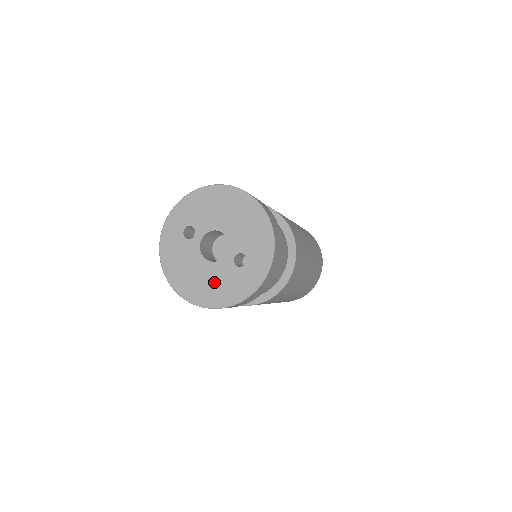
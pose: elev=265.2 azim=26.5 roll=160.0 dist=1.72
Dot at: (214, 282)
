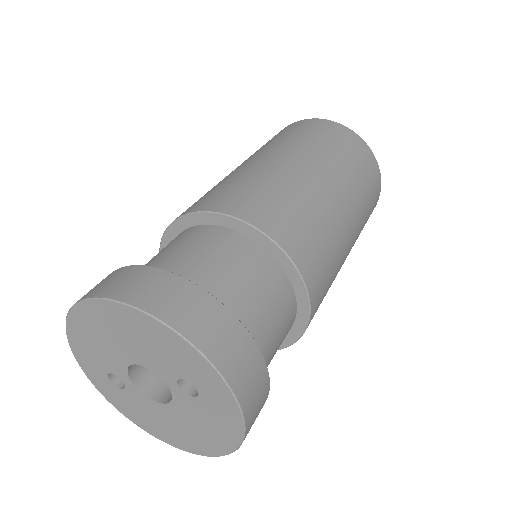
Dot at: (195, 426)
